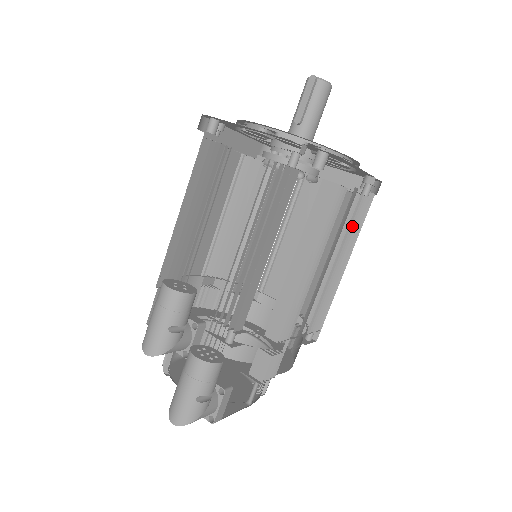
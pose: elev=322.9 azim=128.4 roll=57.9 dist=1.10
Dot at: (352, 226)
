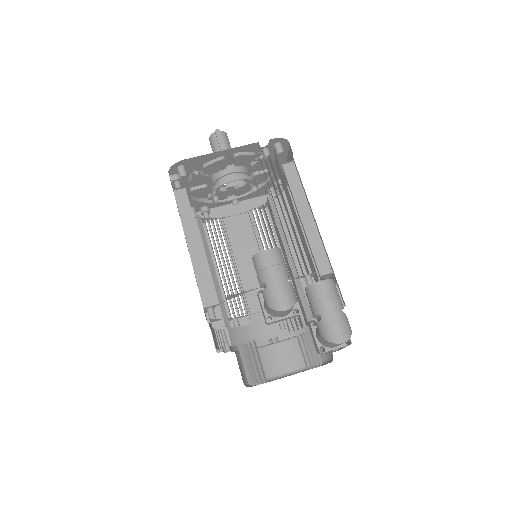
Dot at: (294, 208)
